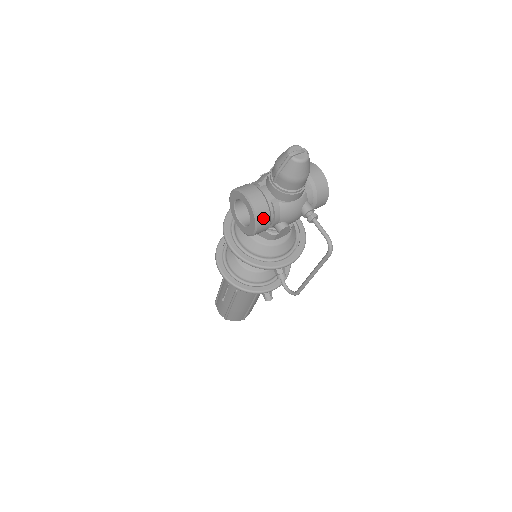
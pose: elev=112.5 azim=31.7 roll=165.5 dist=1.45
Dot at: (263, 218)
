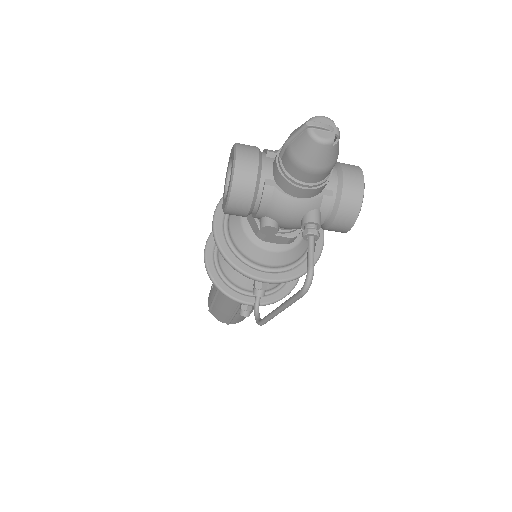
Dot at: (241, 195)
